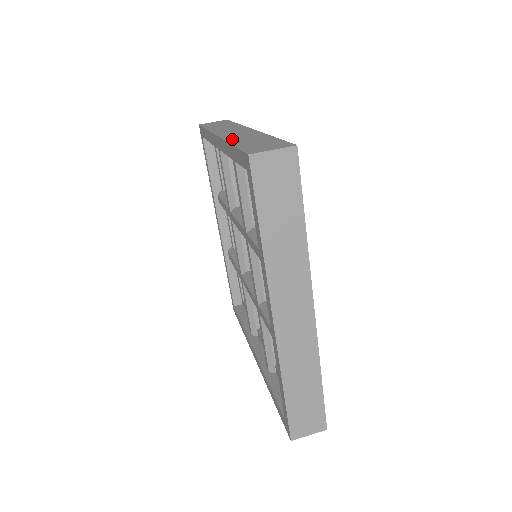
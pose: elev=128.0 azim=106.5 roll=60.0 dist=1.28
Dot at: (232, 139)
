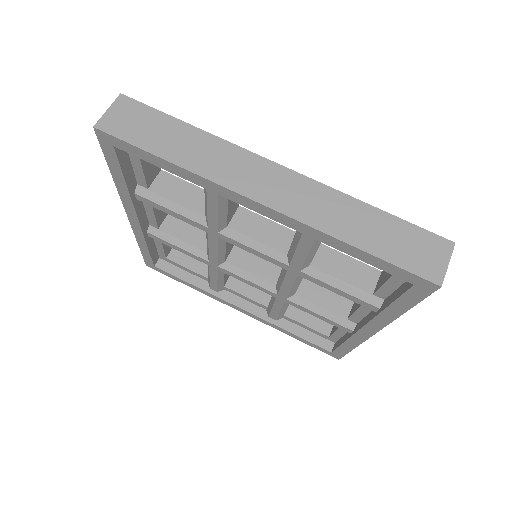
Dot at: occluded
